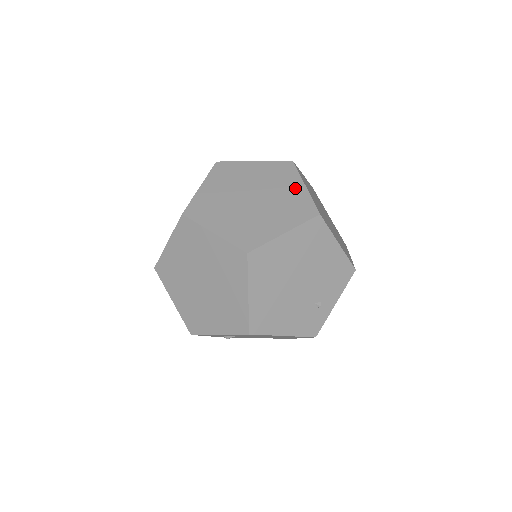
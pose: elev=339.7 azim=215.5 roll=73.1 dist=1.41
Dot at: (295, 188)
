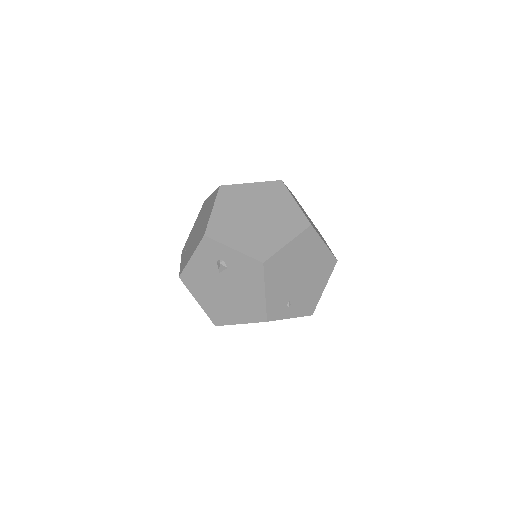
Dot at: occluded
